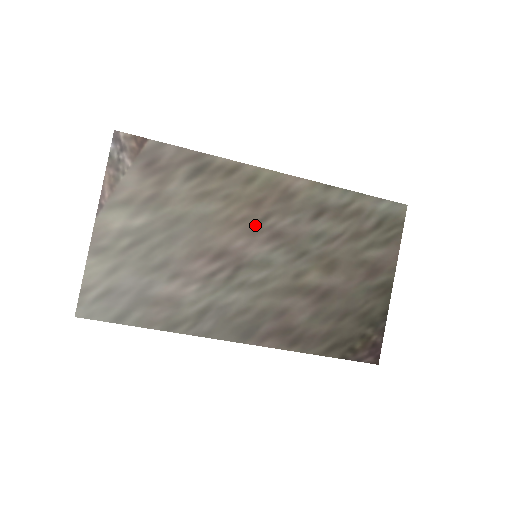
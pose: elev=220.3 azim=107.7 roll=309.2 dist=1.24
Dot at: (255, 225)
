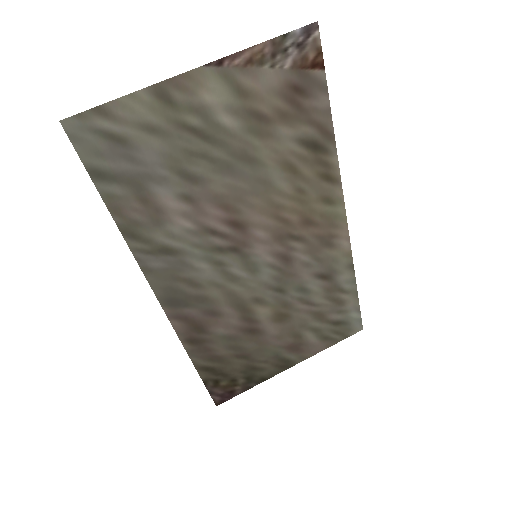
Dot at: (286, 234)
